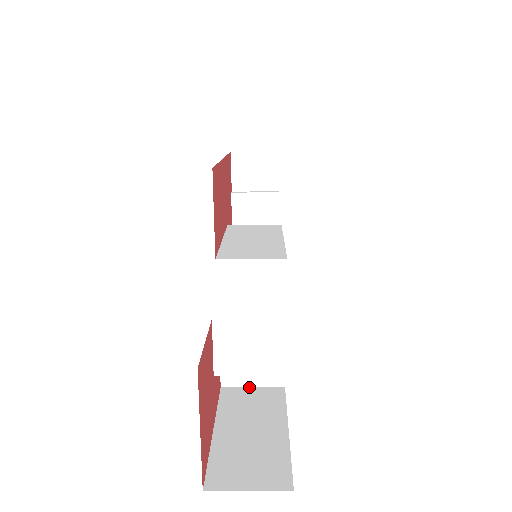
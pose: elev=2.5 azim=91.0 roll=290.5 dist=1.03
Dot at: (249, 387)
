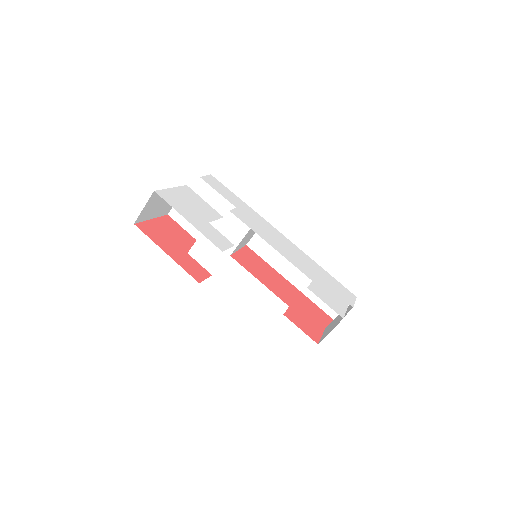
Dot at: occluded
